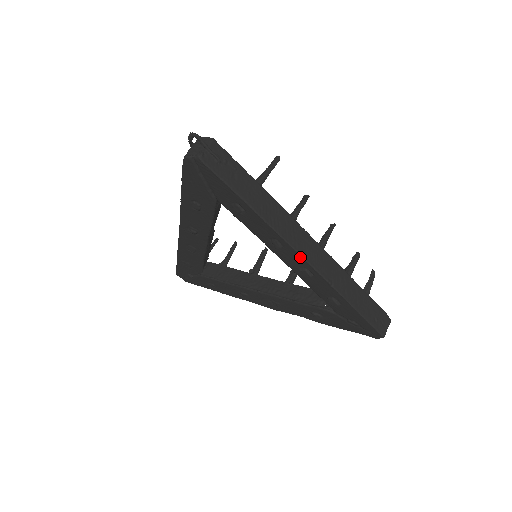
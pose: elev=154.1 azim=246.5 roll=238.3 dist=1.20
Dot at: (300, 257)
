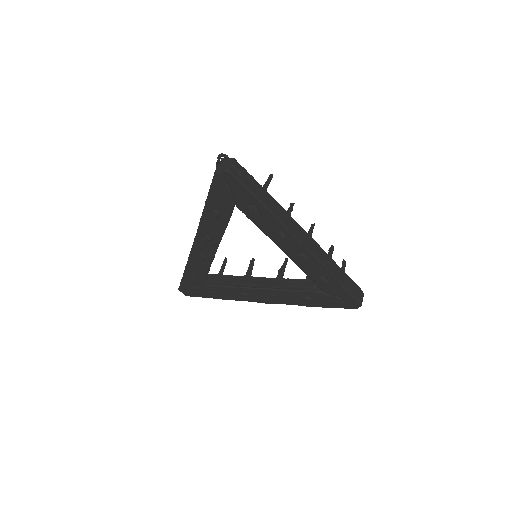
Dot at: (299, 243)
